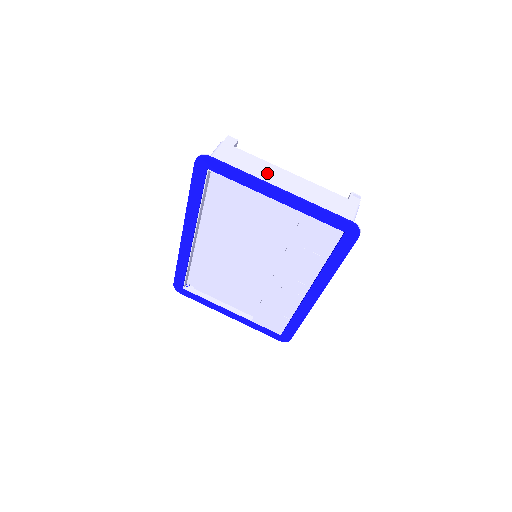
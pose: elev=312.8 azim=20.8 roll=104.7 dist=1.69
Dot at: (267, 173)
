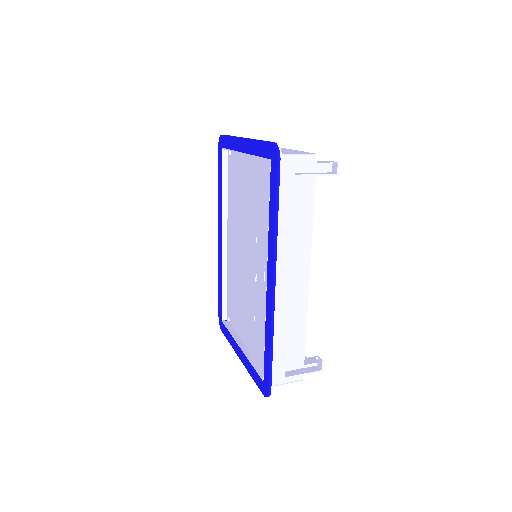
Dot at: occluded
